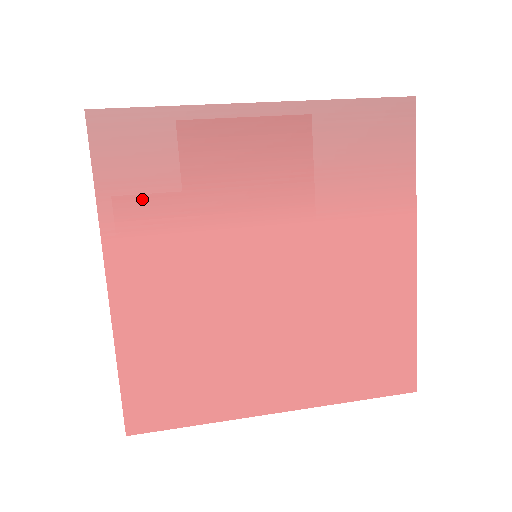
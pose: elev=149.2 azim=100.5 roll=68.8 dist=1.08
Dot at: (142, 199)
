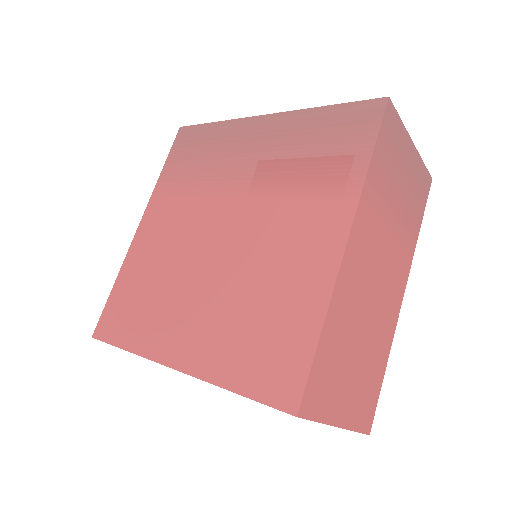
Dot at: (178, 176)
